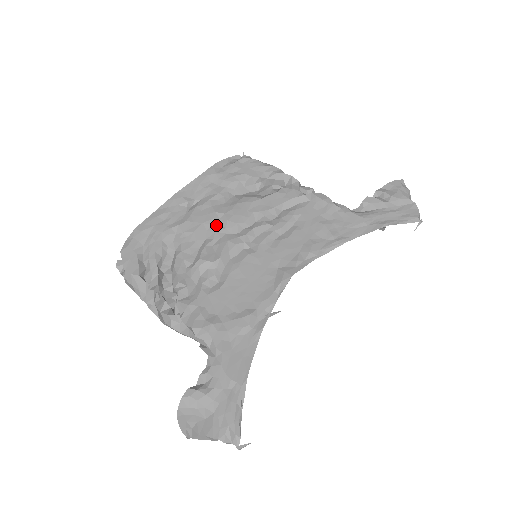
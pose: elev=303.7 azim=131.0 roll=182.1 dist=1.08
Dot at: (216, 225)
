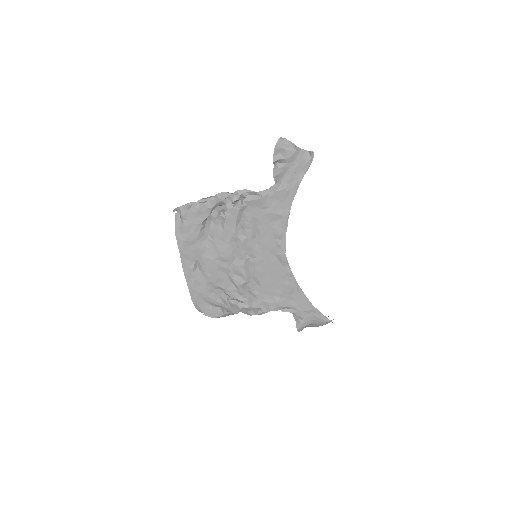
Dot at: (223, 265)
